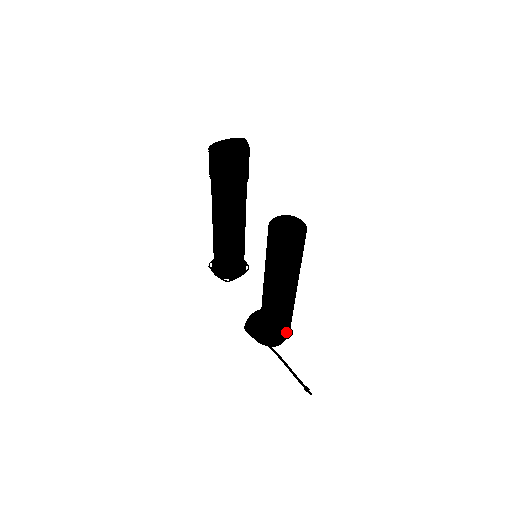
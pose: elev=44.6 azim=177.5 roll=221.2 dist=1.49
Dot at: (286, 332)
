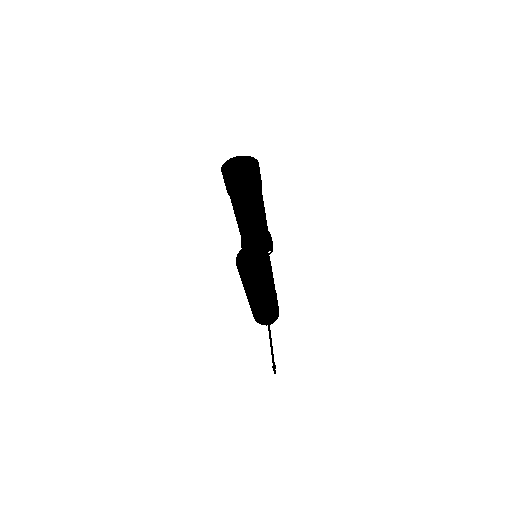
Dot at: (267, 321)
